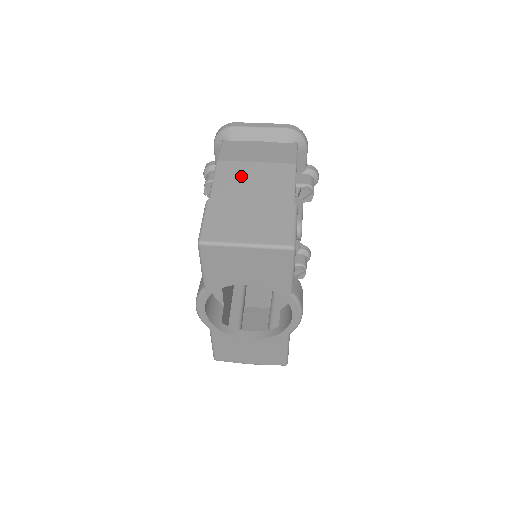
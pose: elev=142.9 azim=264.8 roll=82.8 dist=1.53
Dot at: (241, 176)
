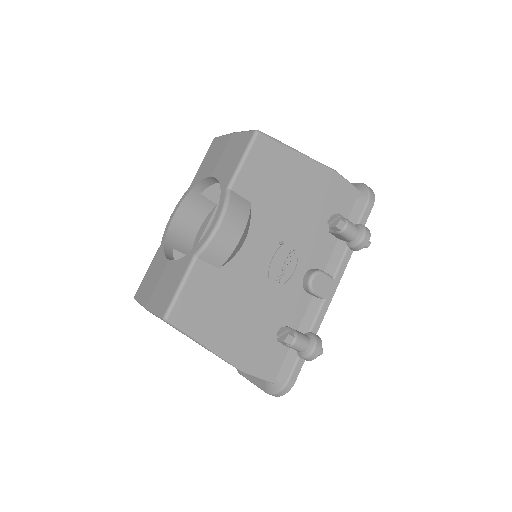
Dot at: occluded
